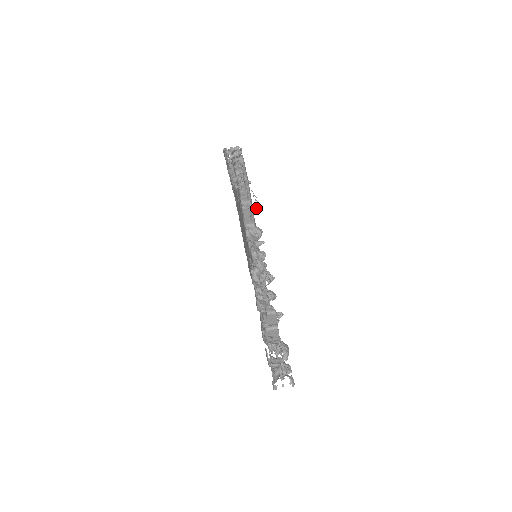
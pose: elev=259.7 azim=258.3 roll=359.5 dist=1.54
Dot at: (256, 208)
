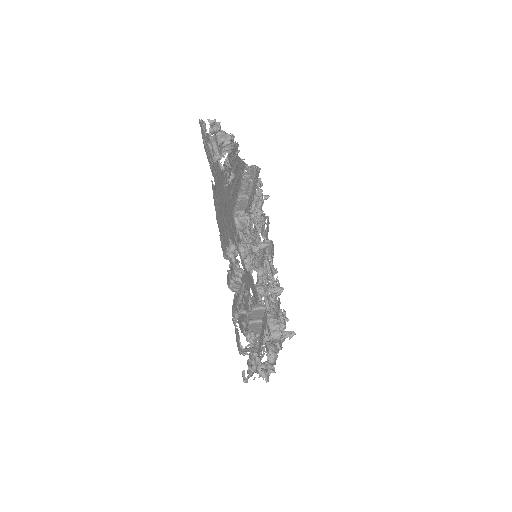
Dot at: (230, 178)
